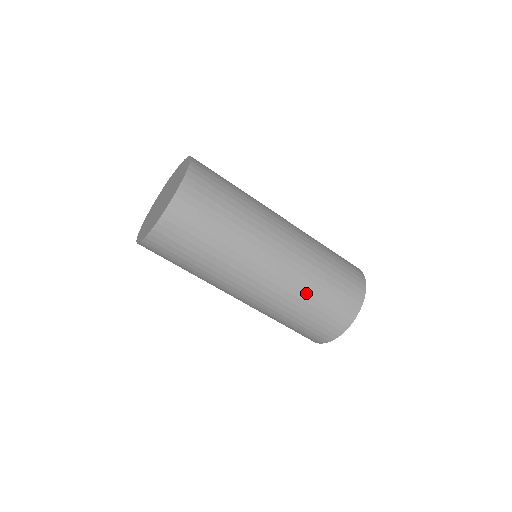
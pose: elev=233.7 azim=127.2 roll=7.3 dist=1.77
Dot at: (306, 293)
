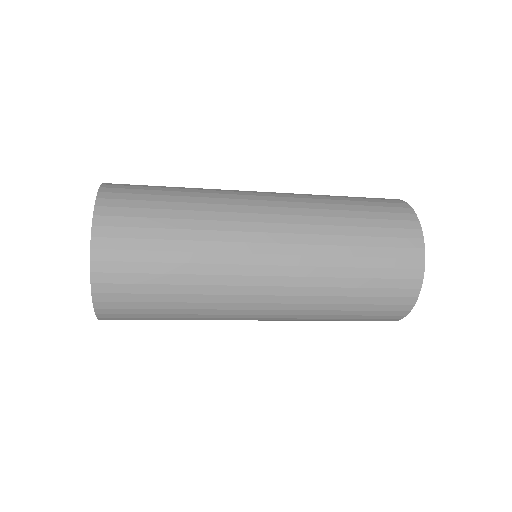
Dot at: occluded
